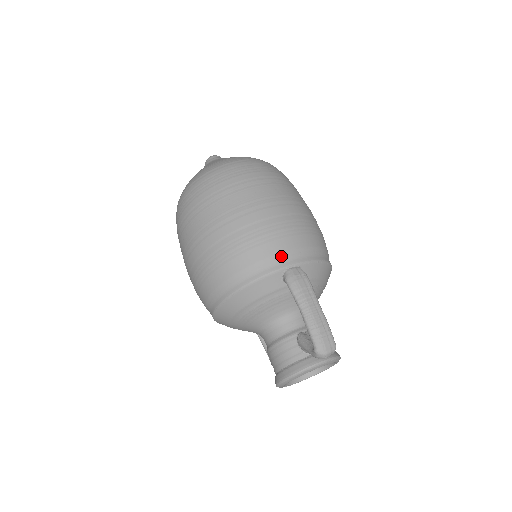
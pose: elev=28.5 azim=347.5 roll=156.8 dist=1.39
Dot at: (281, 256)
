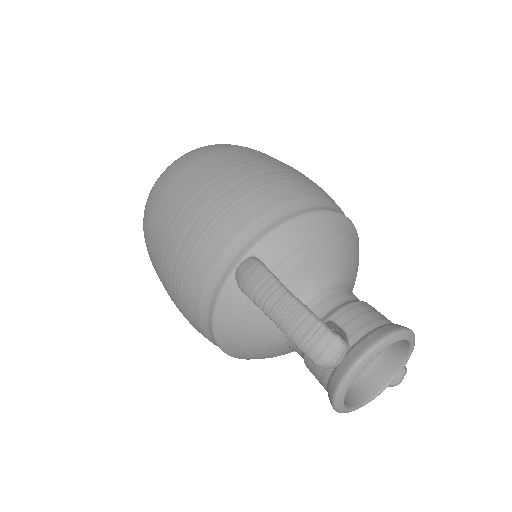
Dot at: (221, 260)
